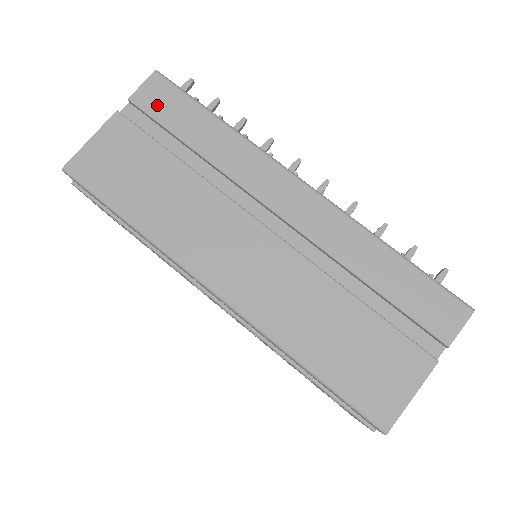
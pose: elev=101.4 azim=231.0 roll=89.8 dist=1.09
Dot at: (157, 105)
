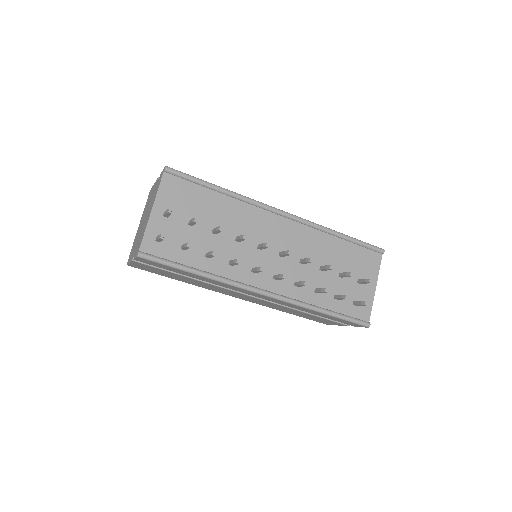
Dot at: occluded
